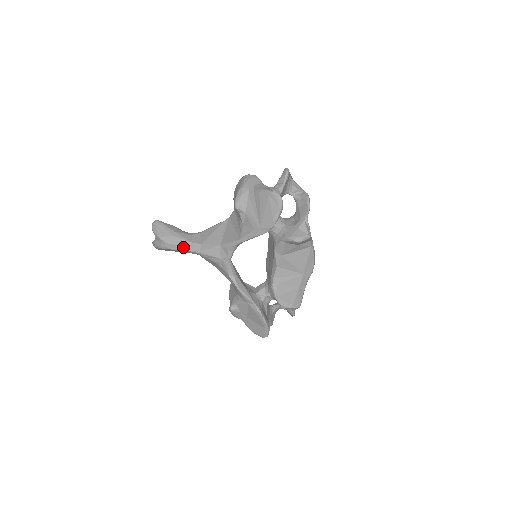
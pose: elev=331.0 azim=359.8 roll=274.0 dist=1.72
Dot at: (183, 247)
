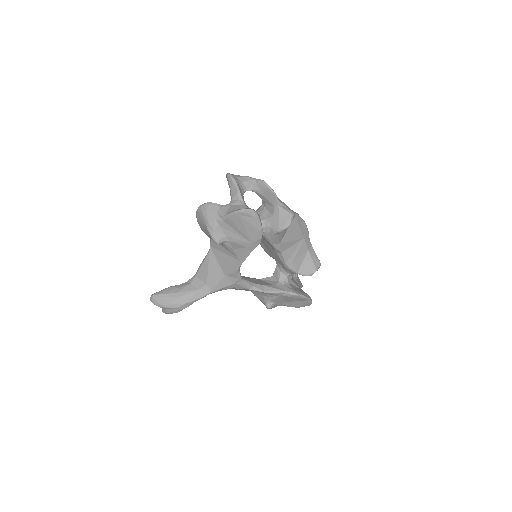
Dot at: (195, 299)
